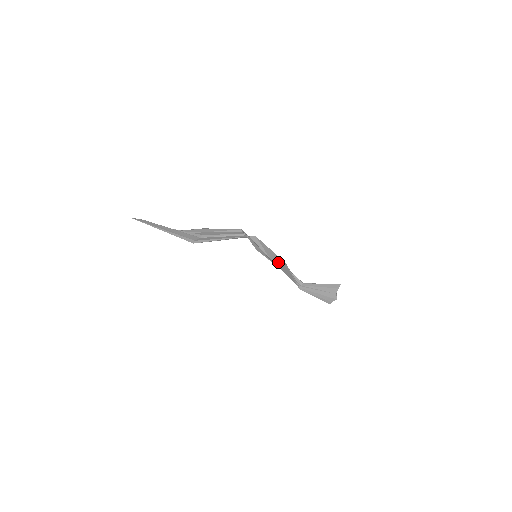
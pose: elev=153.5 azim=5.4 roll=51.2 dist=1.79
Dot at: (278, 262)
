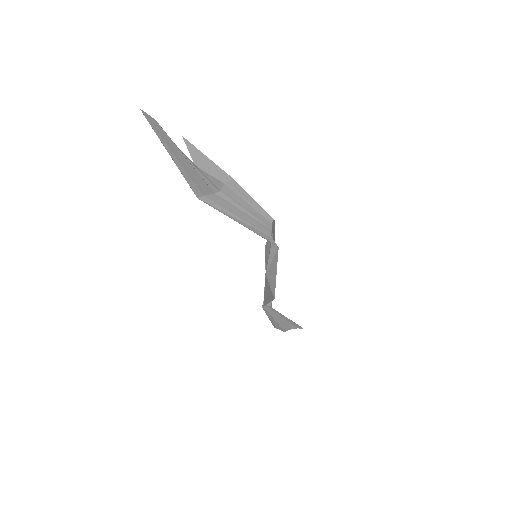
Dot at: (269, 286)
